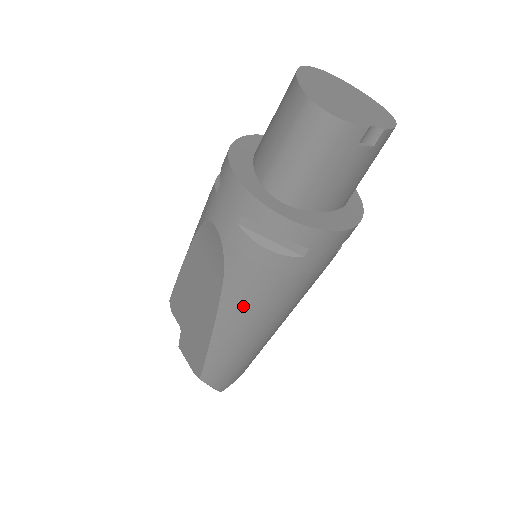
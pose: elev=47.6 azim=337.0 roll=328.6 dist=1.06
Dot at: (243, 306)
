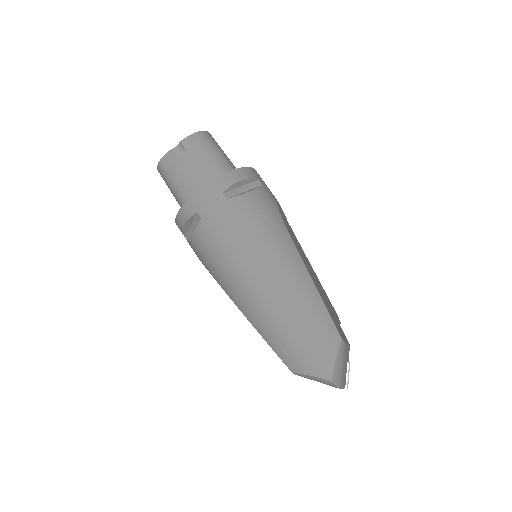
Dot at: (226, 279)
